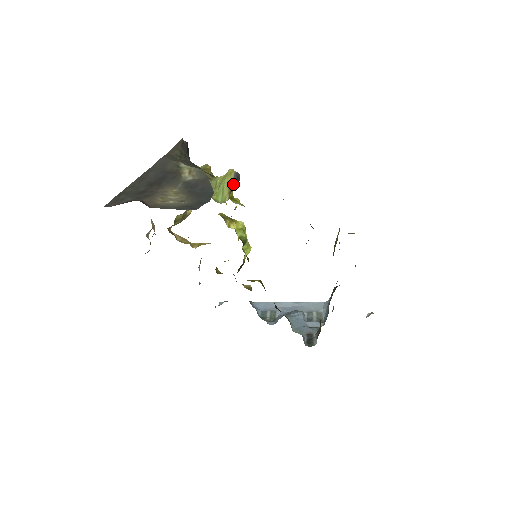
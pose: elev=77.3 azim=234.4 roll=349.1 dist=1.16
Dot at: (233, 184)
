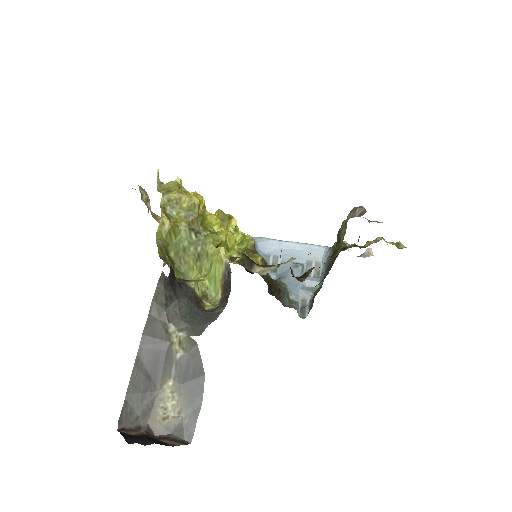
Dot at: (225, 279)
